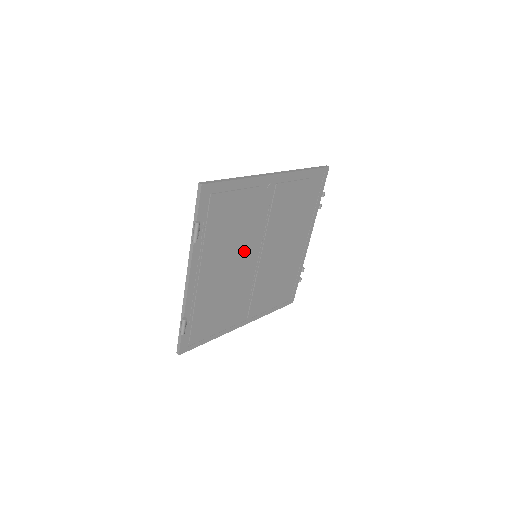
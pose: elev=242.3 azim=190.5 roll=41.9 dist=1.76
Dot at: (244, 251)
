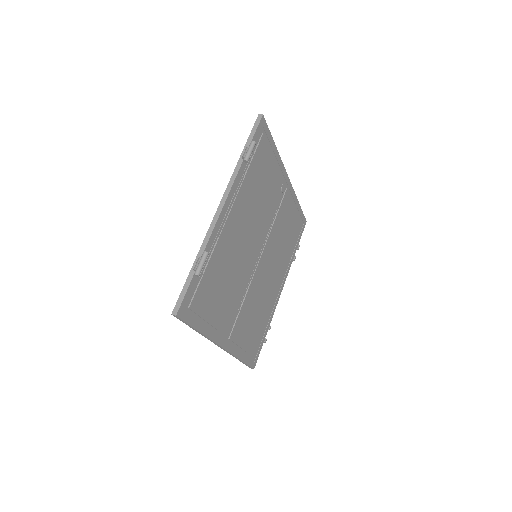
Dot at: (255, 234)
